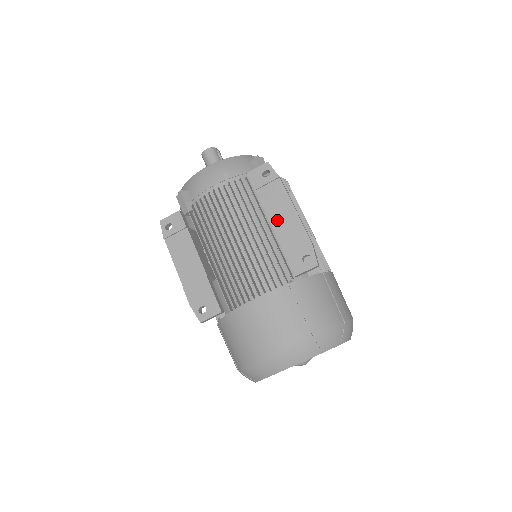
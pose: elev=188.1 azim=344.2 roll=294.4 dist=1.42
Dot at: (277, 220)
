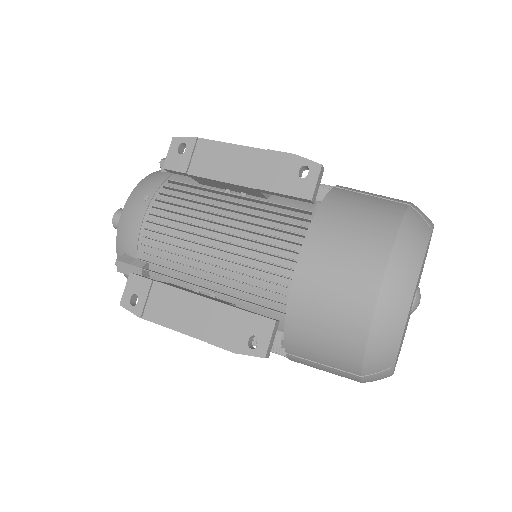
Dot at: (236, 174)
